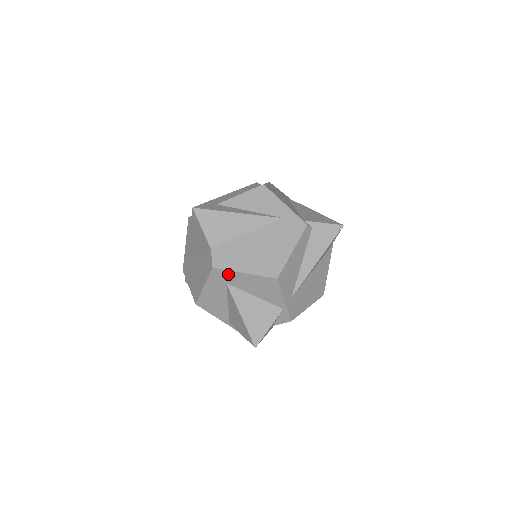
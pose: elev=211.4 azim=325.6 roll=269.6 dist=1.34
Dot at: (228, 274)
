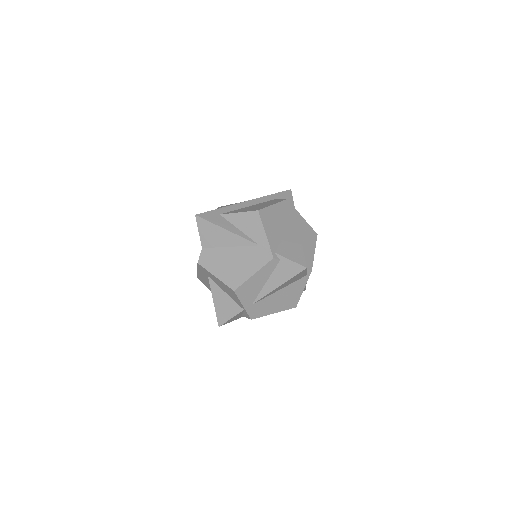
Dot at: (207, 272)
